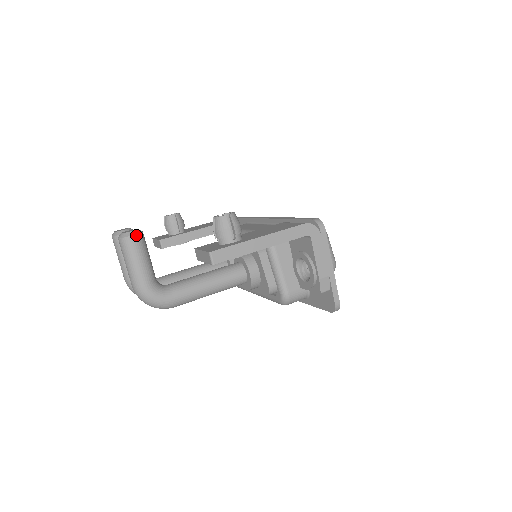
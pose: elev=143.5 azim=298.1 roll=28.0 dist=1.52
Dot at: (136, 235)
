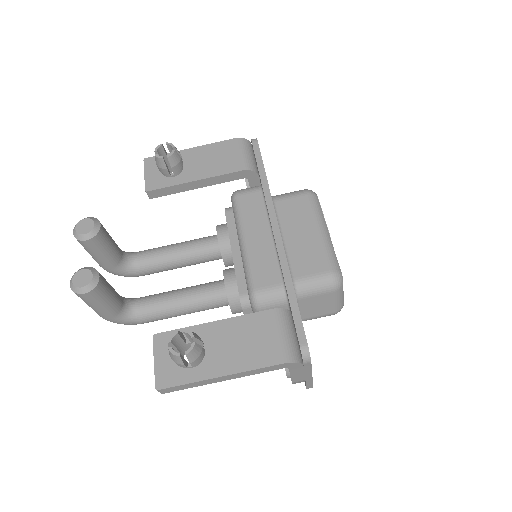
Dot at: (89, 292)
